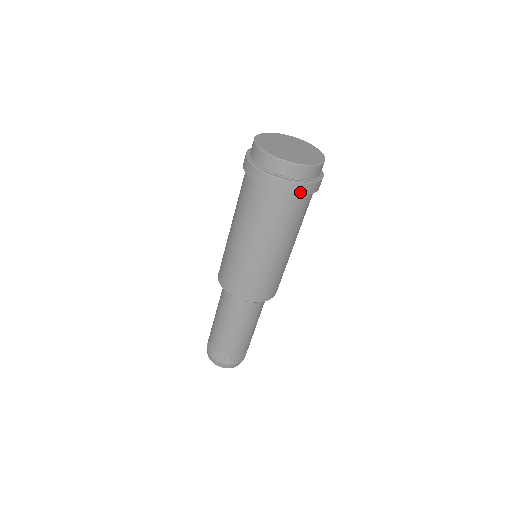
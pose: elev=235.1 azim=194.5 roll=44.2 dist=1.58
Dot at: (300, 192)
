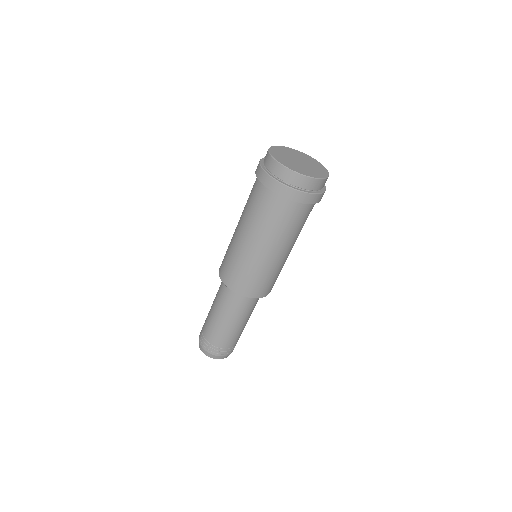
Dot at: (284, 194)
